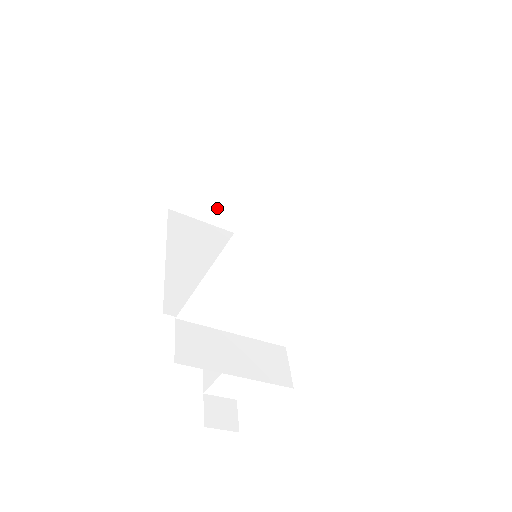
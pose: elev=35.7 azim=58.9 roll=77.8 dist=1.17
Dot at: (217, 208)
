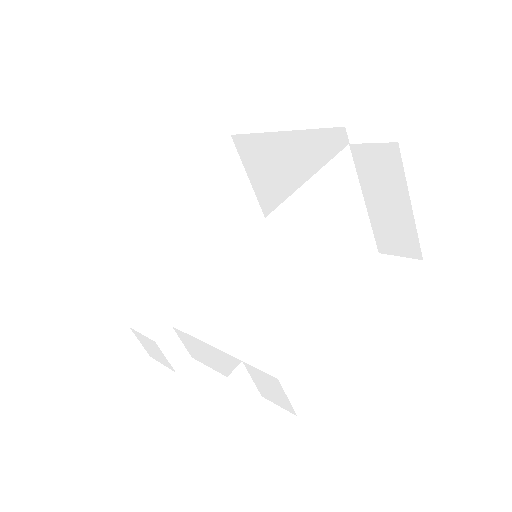
Dot at: (147, 253)
